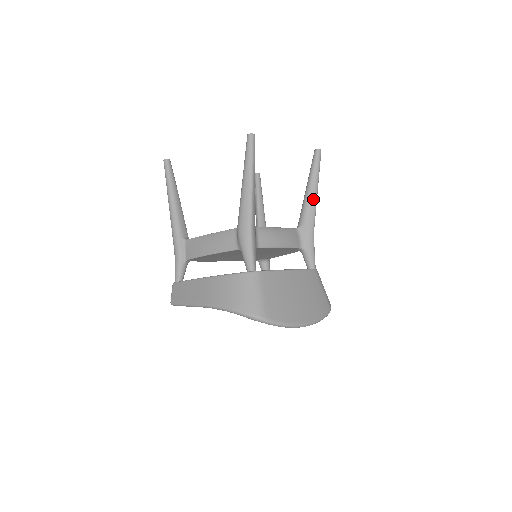
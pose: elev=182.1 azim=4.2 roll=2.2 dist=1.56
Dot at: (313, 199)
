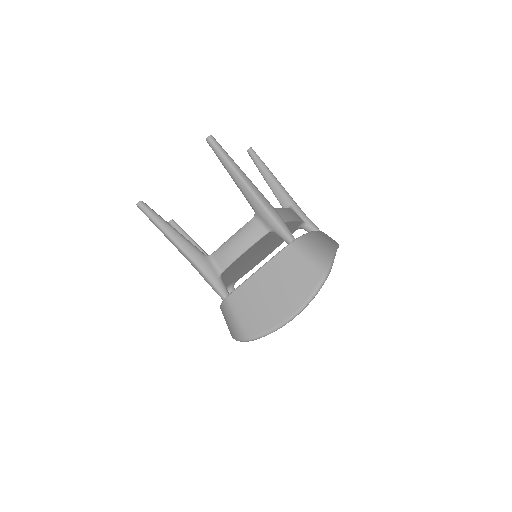
Dot at: (240, 184)
